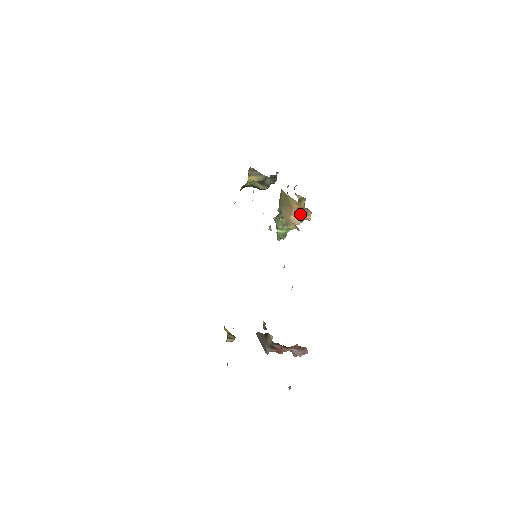
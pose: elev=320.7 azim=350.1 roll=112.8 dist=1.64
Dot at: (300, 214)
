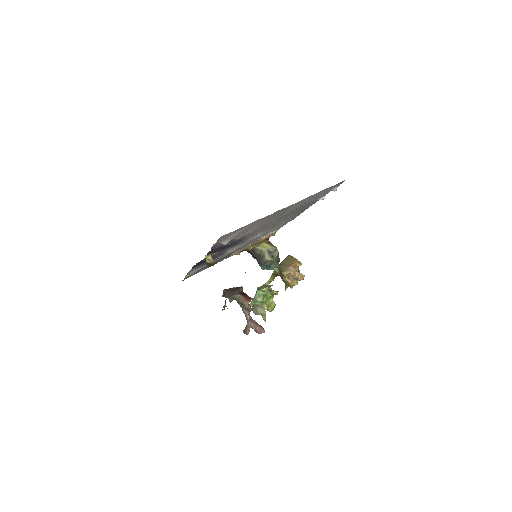
Dot at: (297, 270)
